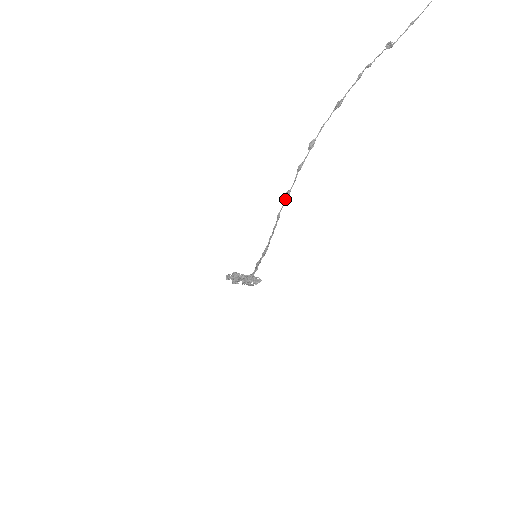
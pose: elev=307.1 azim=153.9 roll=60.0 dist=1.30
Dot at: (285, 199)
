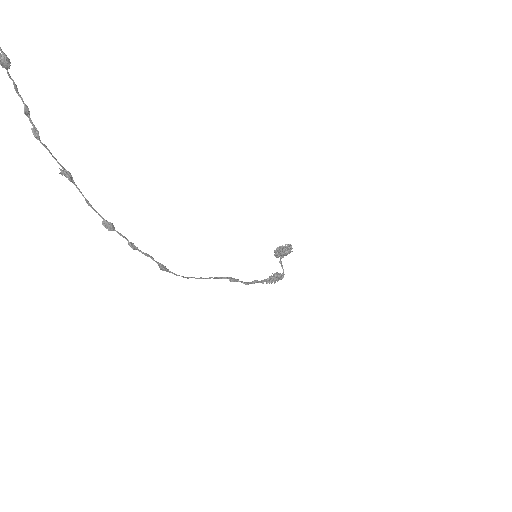
Dot at: occluded
